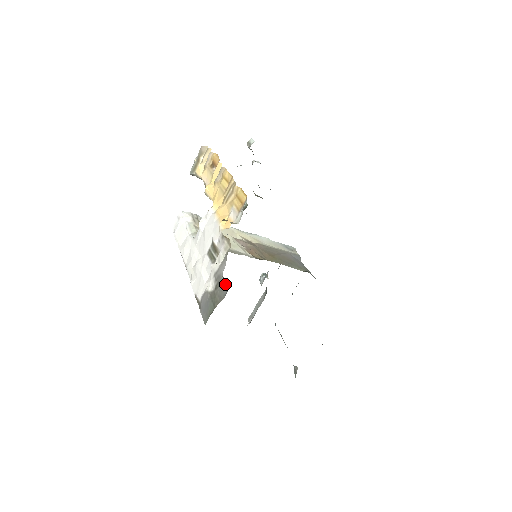
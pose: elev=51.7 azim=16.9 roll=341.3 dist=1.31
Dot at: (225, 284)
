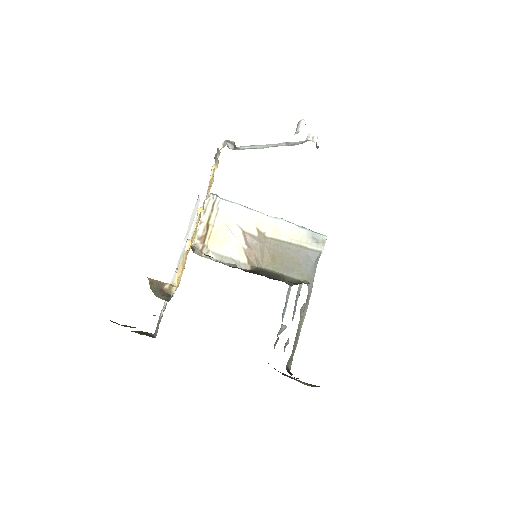
Dot at: occluded
